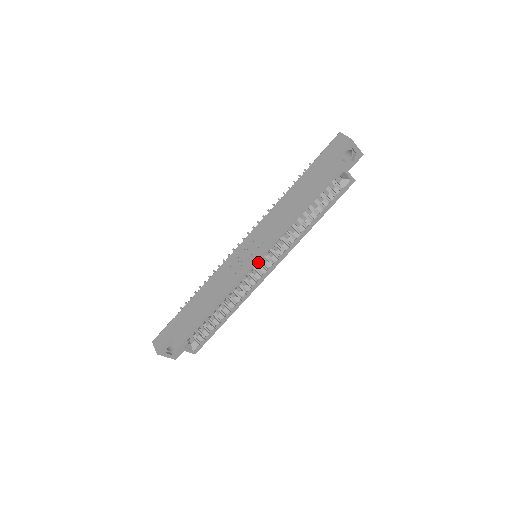
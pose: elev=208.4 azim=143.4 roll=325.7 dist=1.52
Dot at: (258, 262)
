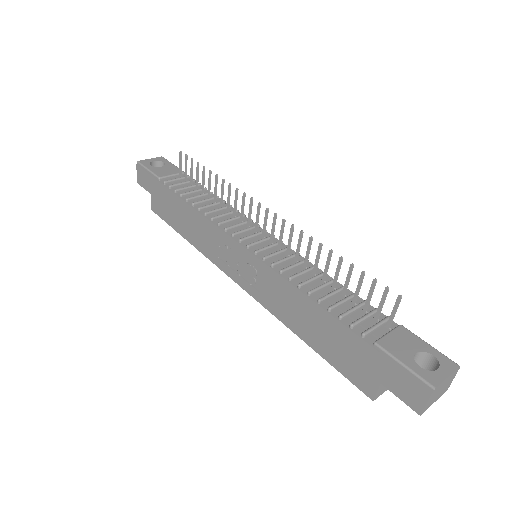
Dot at: occluded
